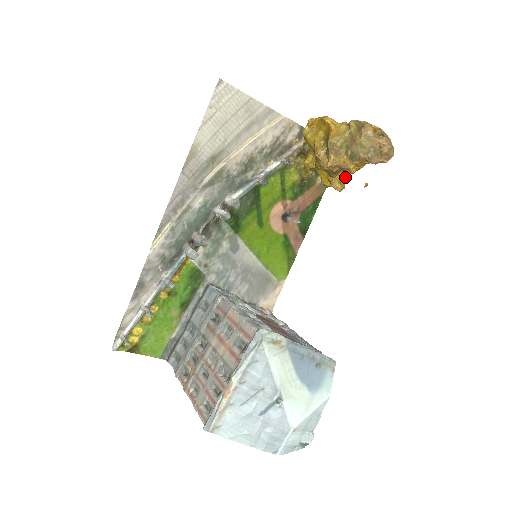
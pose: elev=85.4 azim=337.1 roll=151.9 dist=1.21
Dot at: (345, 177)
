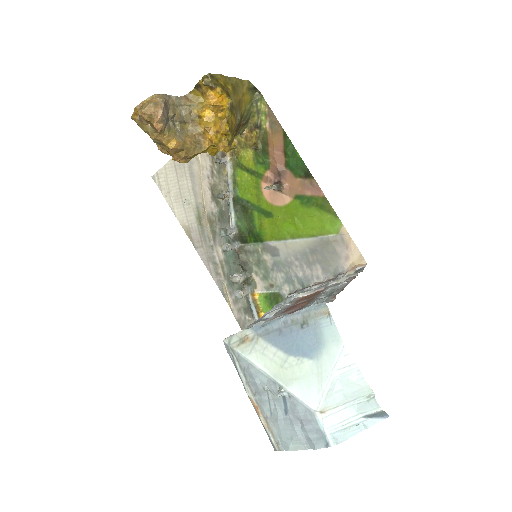
Dot at: (222, 129)
